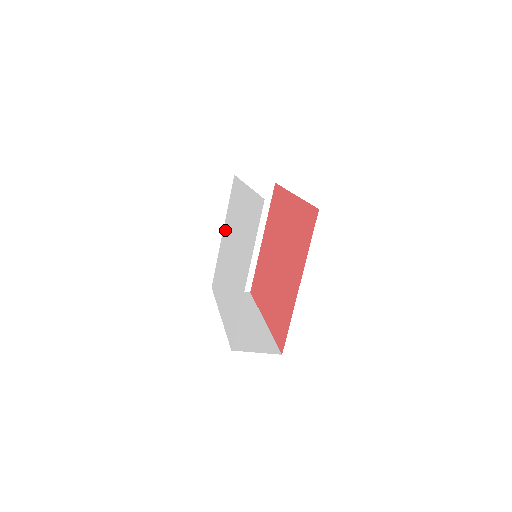
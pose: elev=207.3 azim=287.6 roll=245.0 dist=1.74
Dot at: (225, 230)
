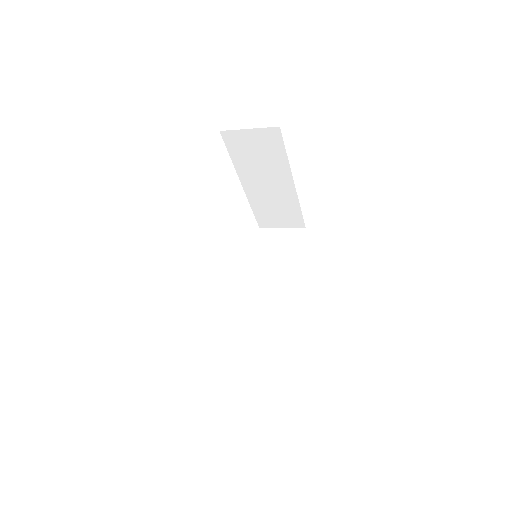
Dot at: occluded
